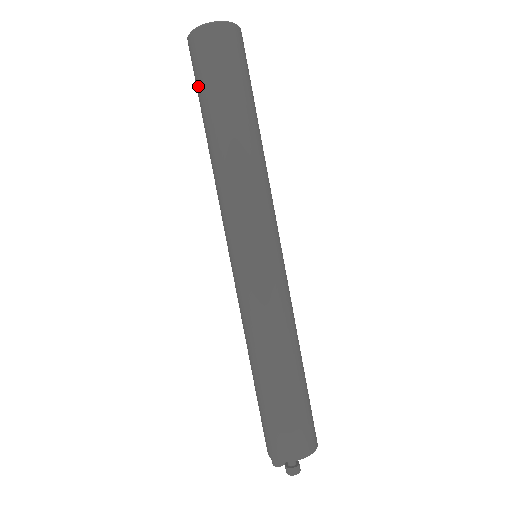
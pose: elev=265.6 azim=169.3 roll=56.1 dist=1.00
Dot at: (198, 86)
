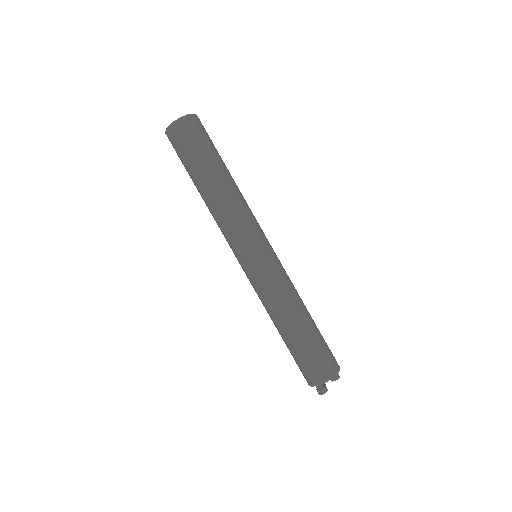
Dot at: occluded
